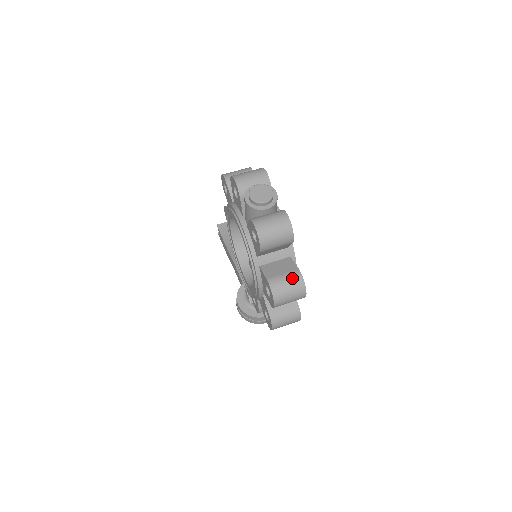
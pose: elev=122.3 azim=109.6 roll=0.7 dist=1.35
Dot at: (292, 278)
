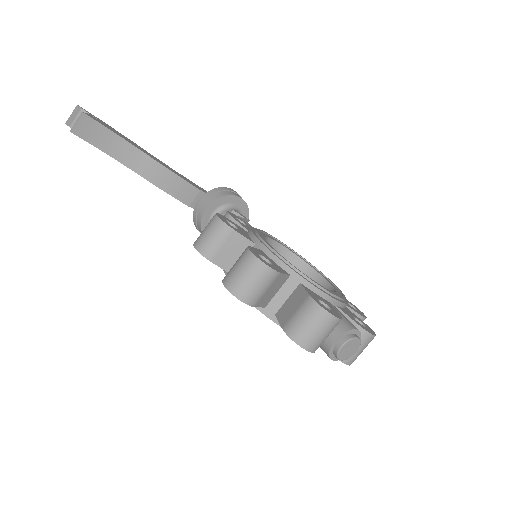
Dot at: occluded
